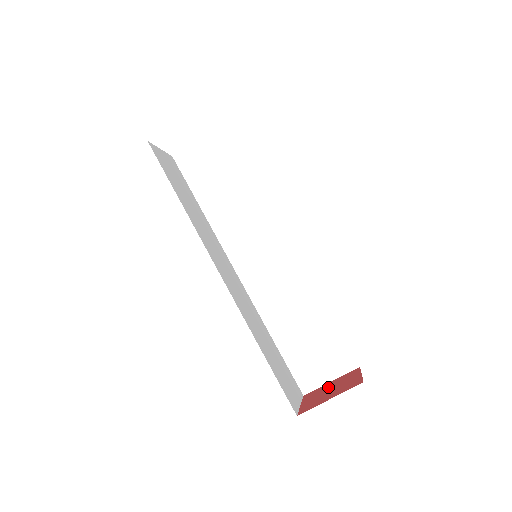
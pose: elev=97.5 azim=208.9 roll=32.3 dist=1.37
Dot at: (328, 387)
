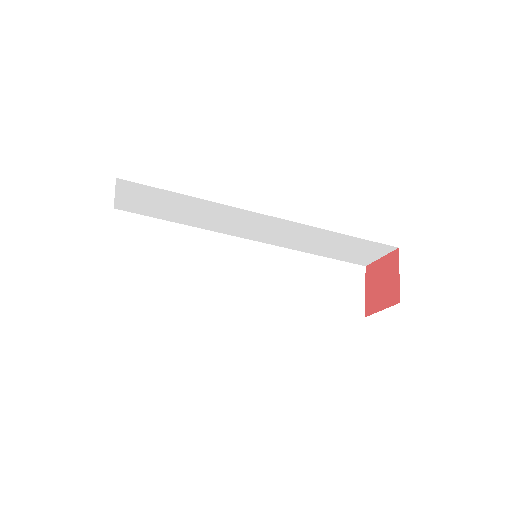
Dot at: (379, 273)
